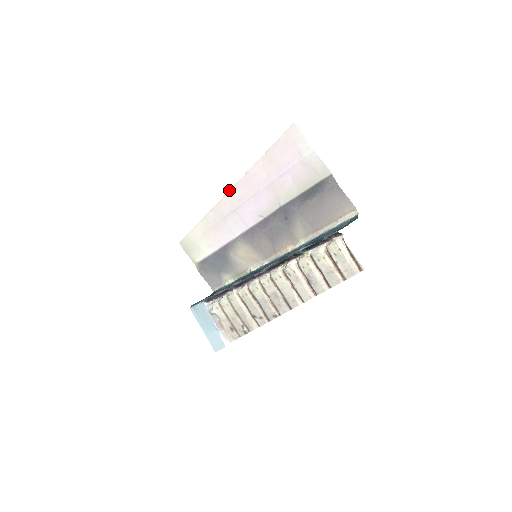
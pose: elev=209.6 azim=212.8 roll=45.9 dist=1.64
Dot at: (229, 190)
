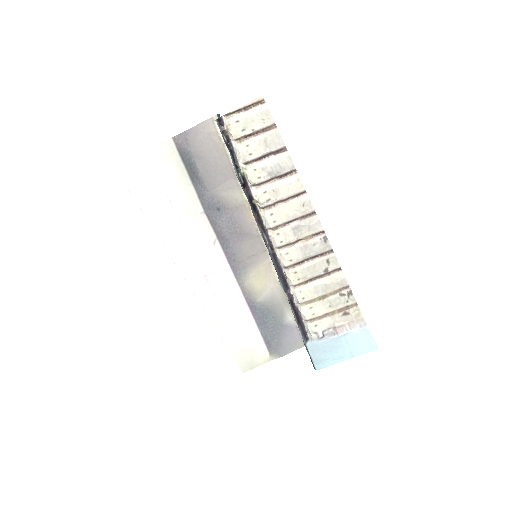
Dot at: occluded
